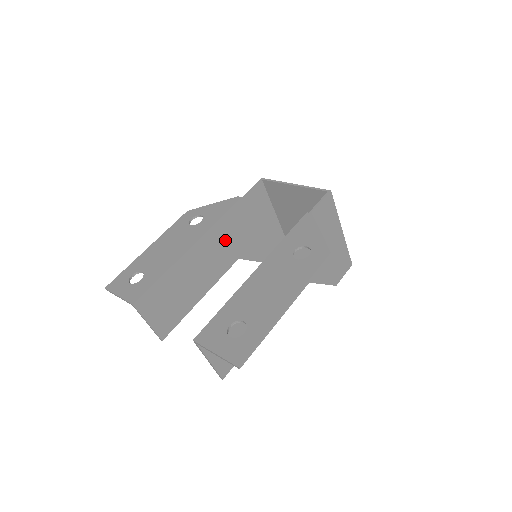
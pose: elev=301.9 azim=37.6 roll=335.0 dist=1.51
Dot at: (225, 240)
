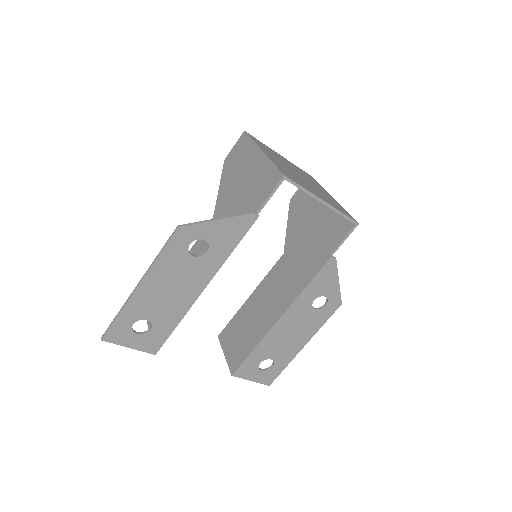
Dot at: occluded
